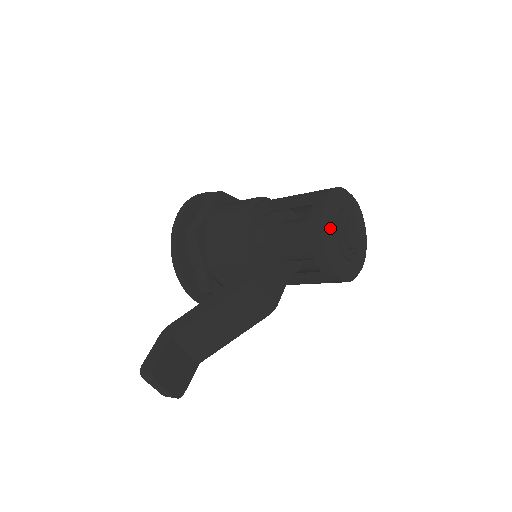
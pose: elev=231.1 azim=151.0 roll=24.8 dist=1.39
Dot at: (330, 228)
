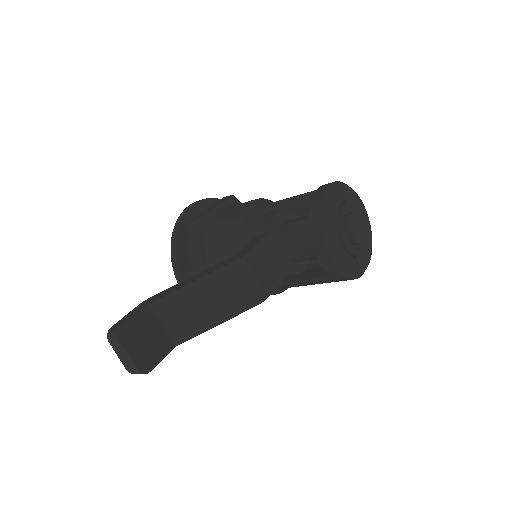
Dot at: (330, 210)
